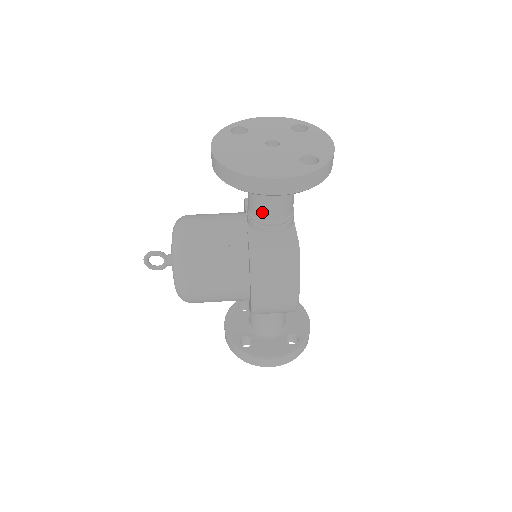
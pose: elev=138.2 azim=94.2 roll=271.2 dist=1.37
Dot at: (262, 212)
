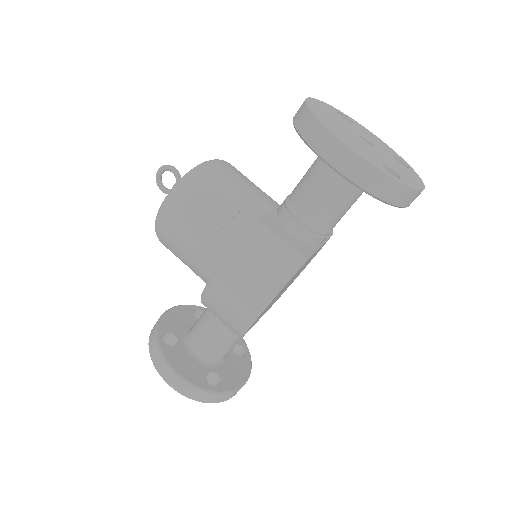
Dot at: (301, 199)
